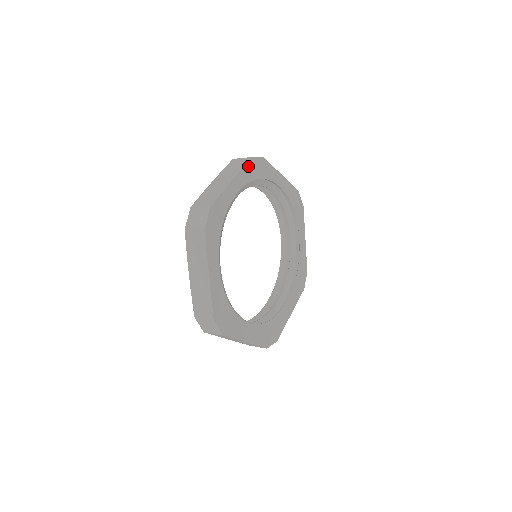
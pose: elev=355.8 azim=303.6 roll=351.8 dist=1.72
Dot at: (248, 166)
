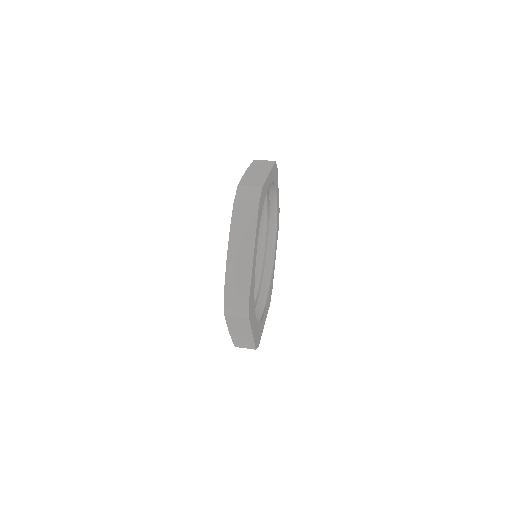
Dot at: (273, 167)
